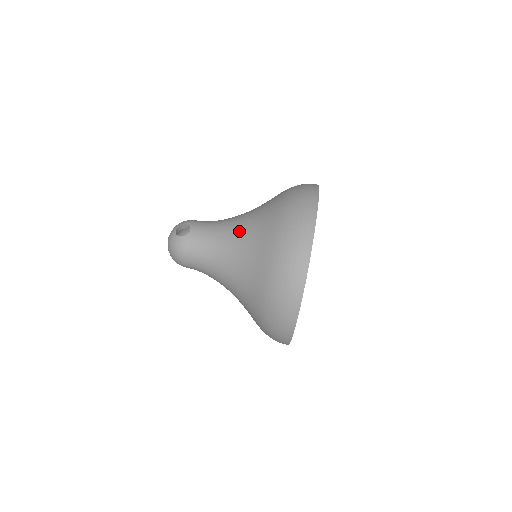
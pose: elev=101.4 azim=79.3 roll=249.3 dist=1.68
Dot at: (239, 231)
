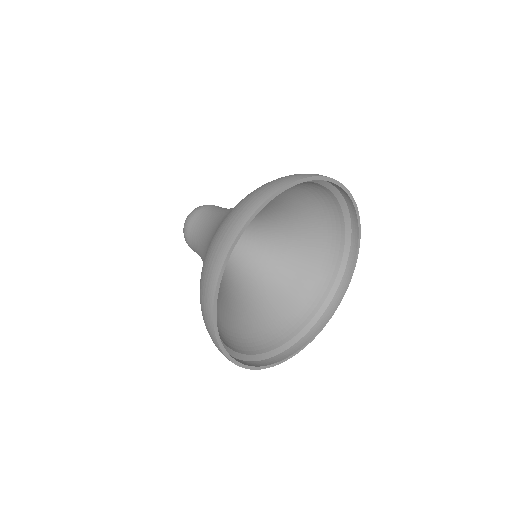
Dot at: occluded
